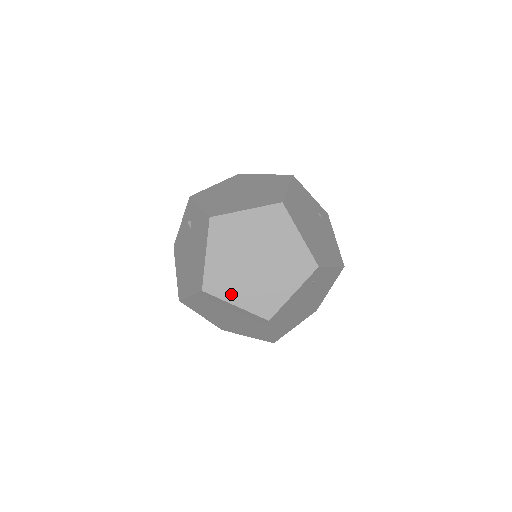
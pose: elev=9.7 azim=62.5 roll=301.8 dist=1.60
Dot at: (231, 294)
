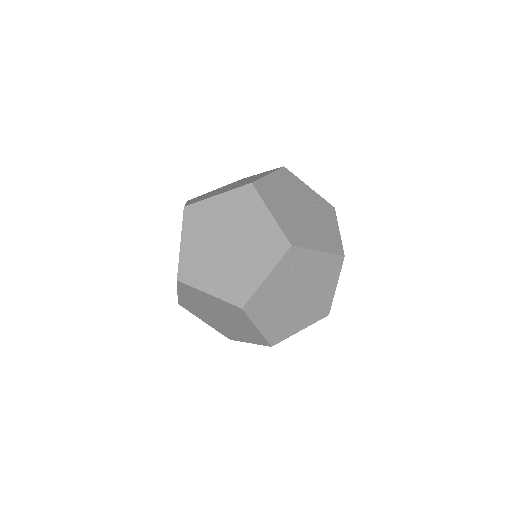
Dot at: (204, 282)
